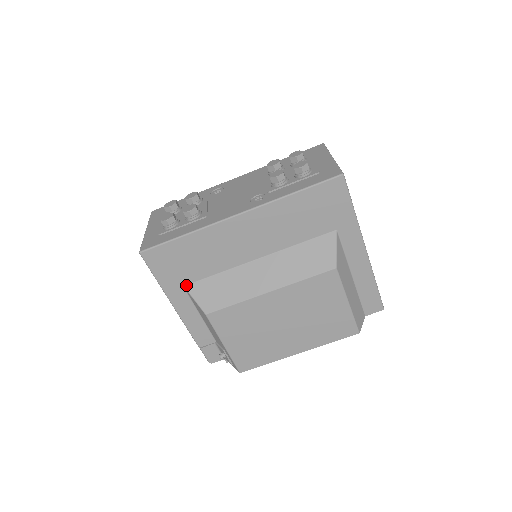
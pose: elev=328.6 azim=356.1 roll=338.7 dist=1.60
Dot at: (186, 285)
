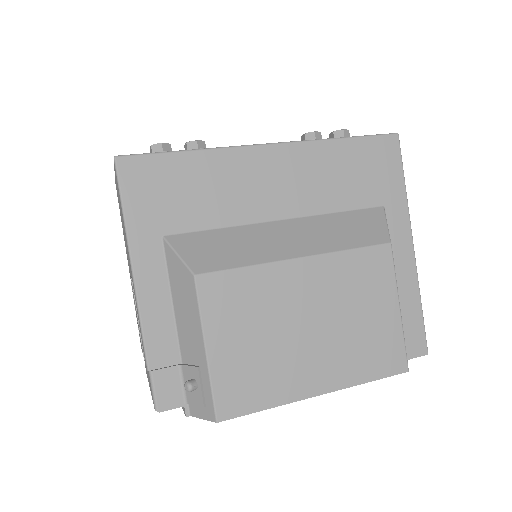
Dot at: (167, 235)
